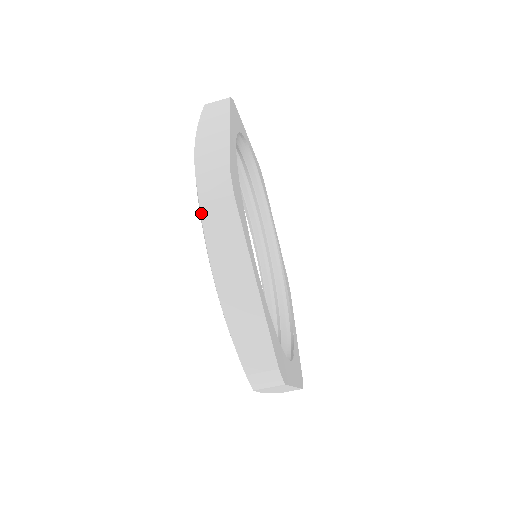
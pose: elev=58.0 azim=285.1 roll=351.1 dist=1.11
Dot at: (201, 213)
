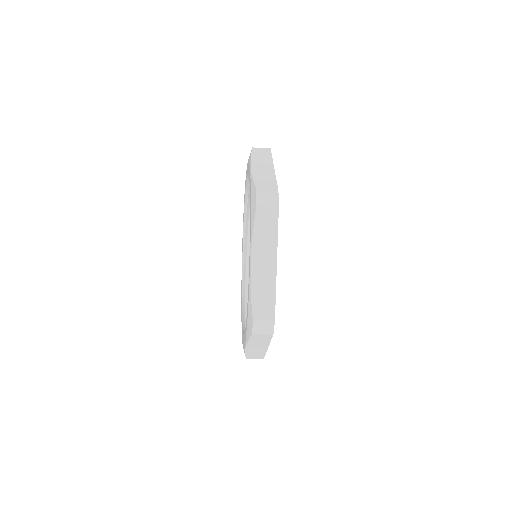
Dot at: (251, 336)
